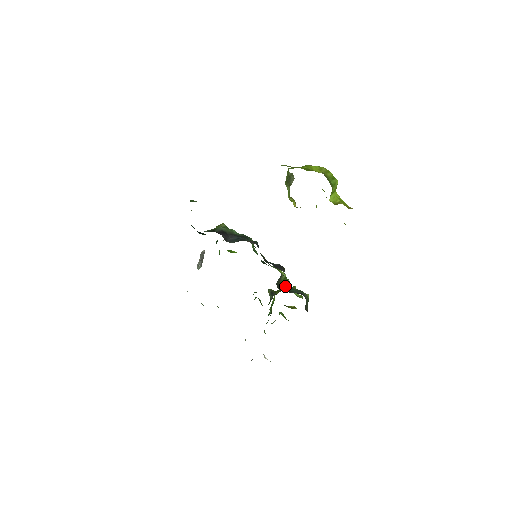
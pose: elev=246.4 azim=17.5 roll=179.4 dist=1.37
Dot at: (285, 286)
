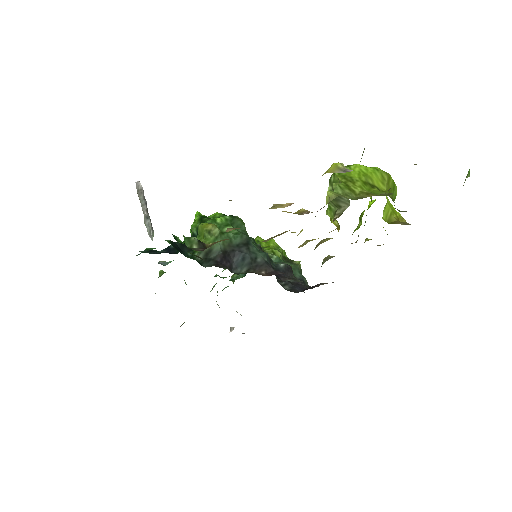
Dot at: occluded
